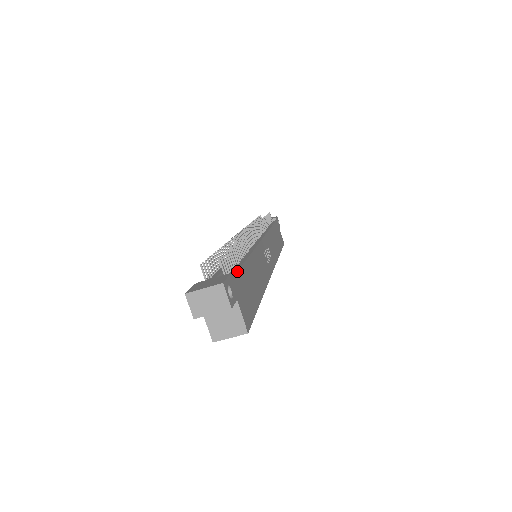
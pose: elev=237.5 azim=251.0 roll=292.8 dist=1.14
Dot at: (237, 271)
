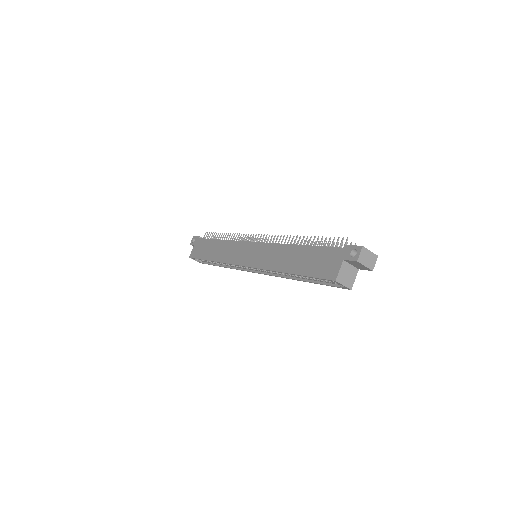
Dot at: occluded
